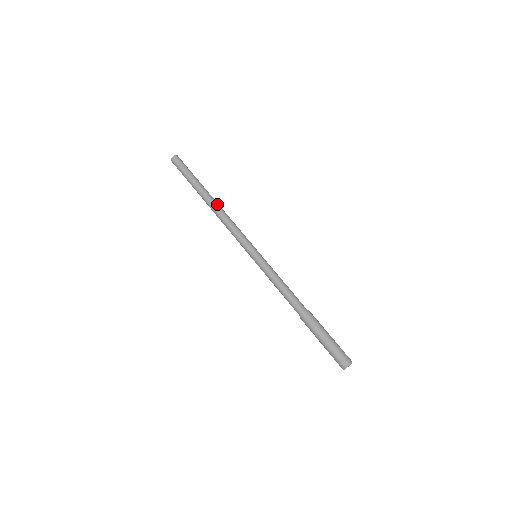
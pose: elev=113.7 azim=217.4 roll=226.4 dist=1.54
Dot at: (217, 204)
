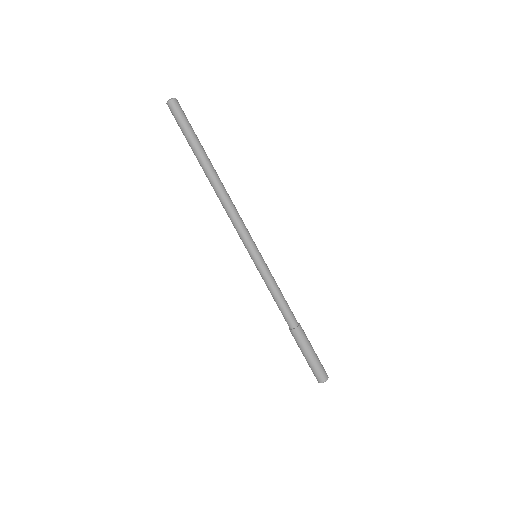
Dot at: (217, 186)
